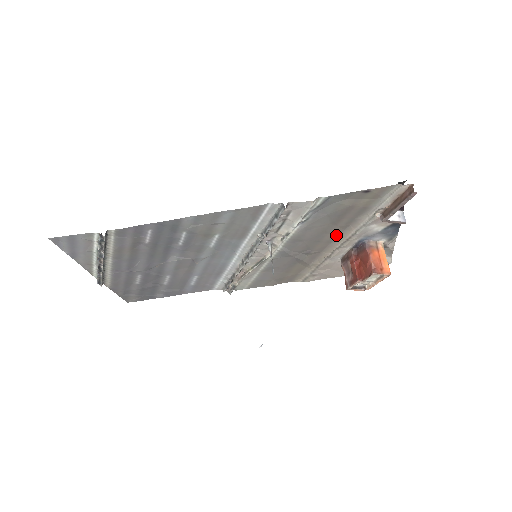
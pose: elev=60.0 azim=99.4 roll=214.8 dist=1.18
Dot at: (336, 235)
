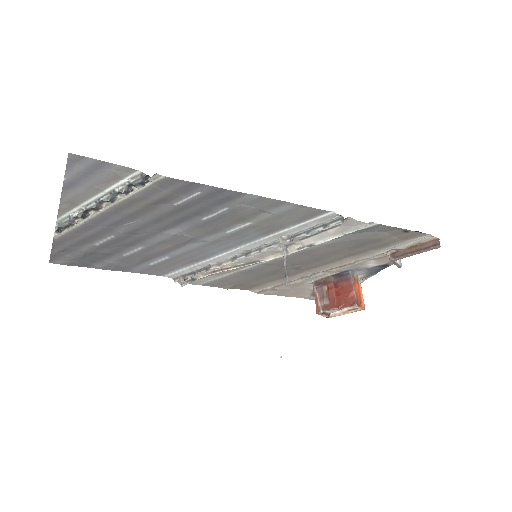
Dot at: (337, 259)
